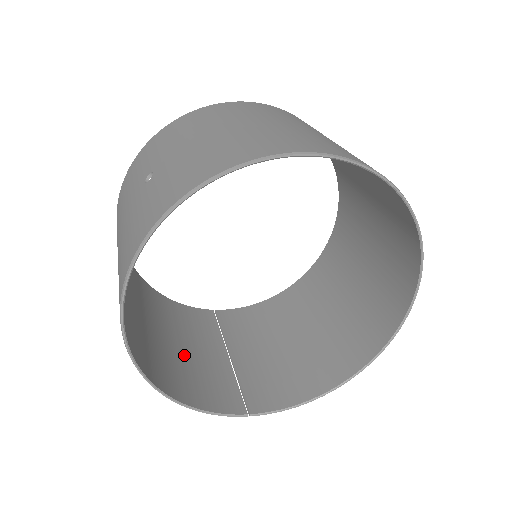
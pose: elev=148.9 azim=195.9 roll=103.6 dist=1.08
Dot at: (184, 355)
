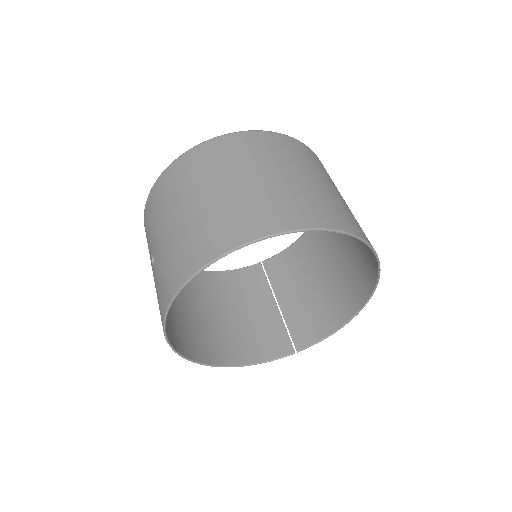
Dot at: (244, 321)
